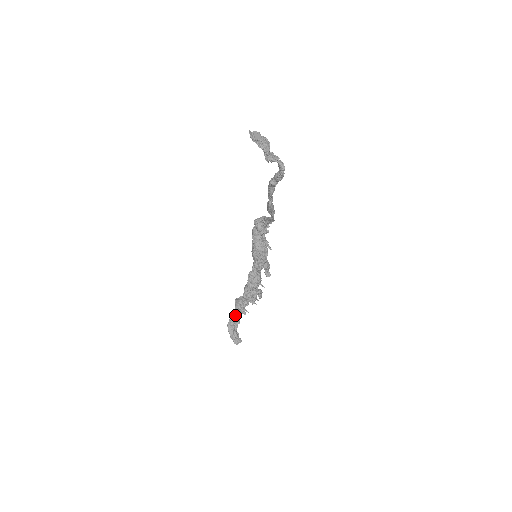
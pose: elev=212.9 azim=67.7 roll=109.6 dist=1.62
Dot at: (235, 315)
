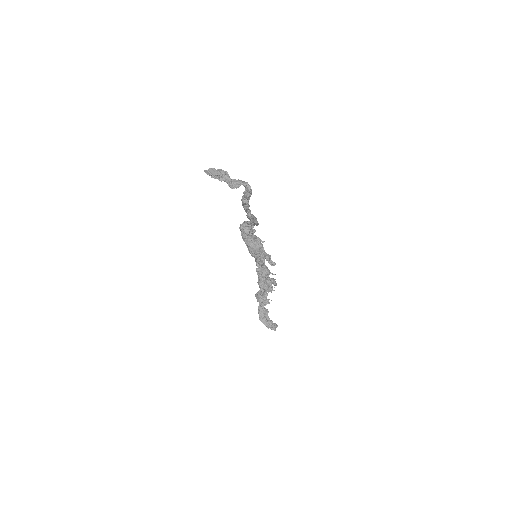
Dot at: (261, 308)
